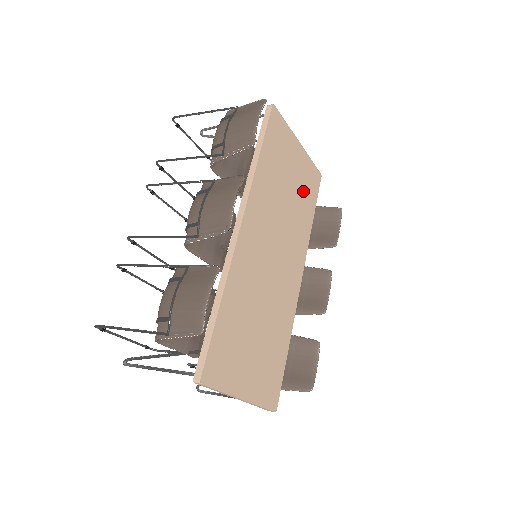
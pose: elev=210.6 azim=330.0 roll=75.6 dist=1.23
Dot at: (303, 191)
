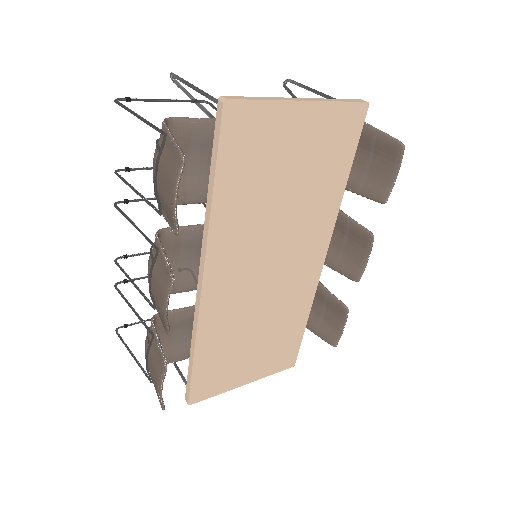
Dot at: (321, 162)
